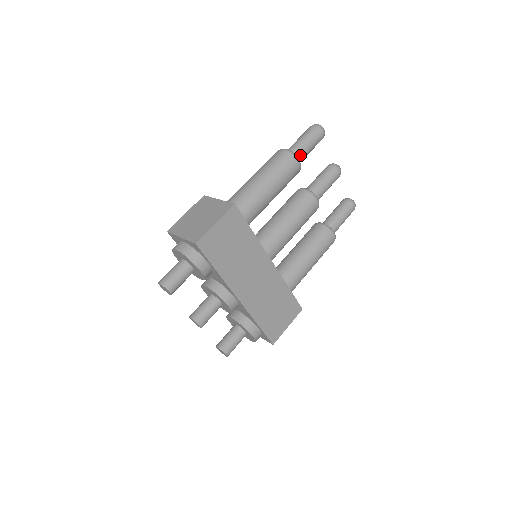
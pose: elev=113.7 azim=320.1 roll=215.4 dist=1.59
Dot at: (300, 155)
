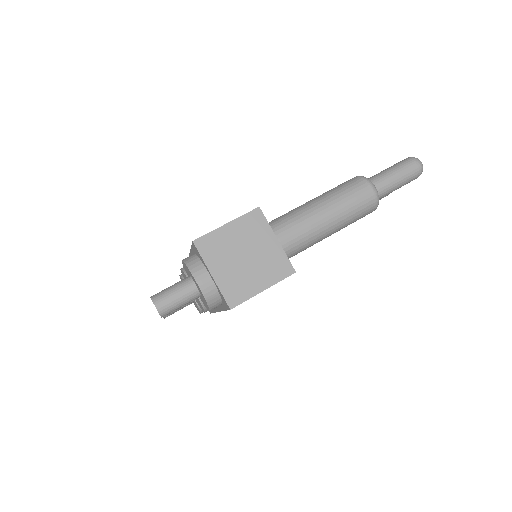
Dot at: occluded
